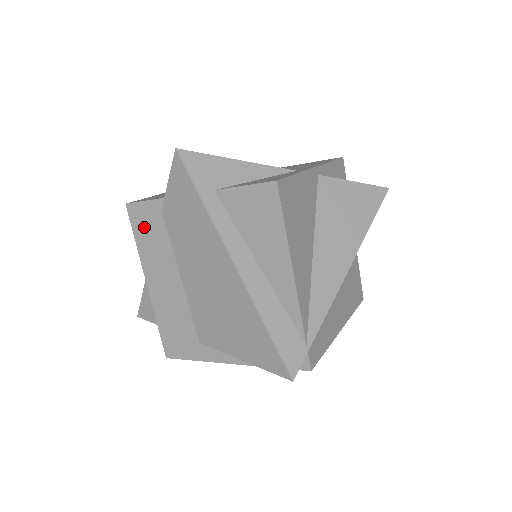
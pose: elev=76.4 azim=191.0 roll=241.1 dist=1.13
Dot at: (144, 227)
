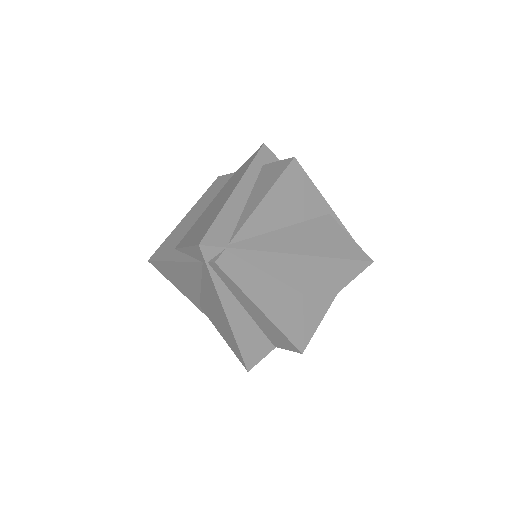
Dot at: (215, 186)
